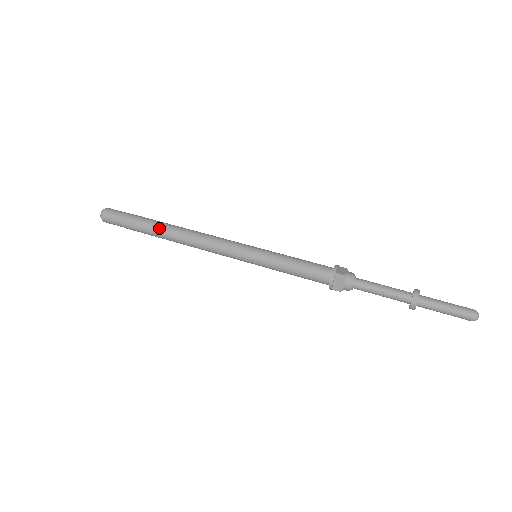
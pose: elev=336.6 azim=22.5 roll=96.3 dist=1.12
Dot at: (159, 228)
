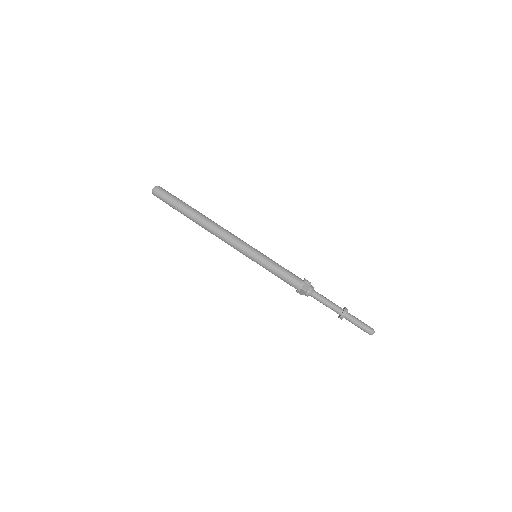
Dot at: (194, 218)
